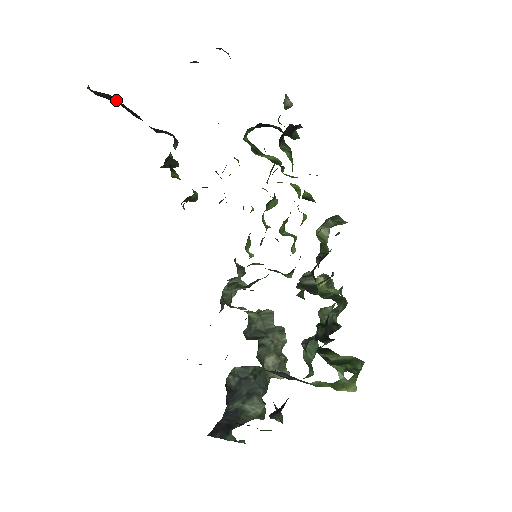
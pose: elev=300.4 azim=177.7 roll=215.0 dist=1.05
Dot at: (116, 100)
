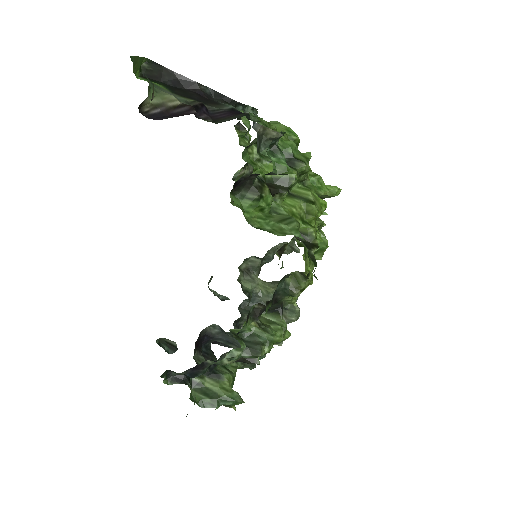
Dot at: (170, 71)
